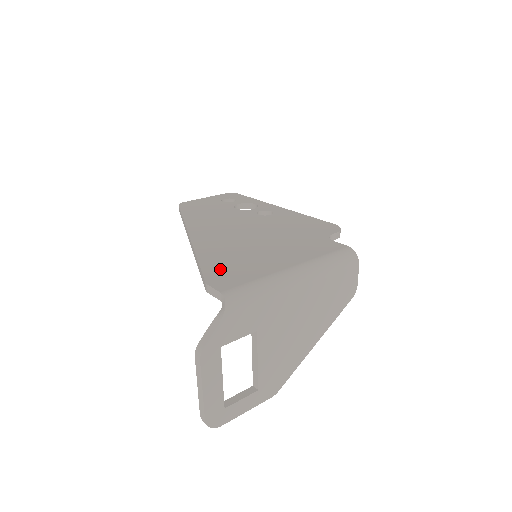
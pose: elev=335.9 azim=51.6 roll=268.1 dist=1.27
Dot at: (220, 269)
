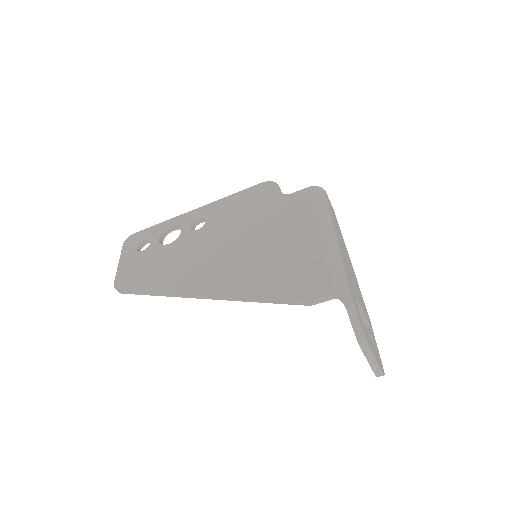
Dot at: (289, 285)
